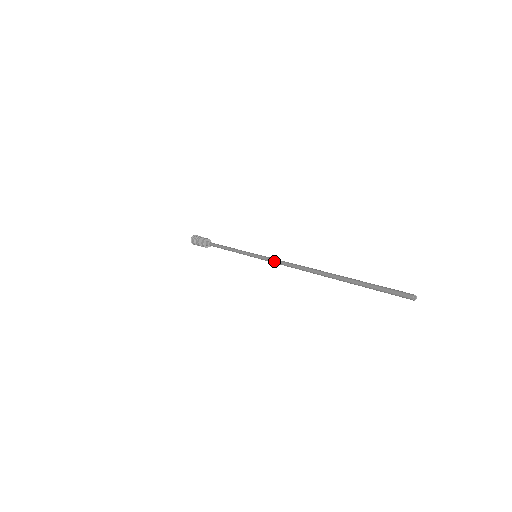
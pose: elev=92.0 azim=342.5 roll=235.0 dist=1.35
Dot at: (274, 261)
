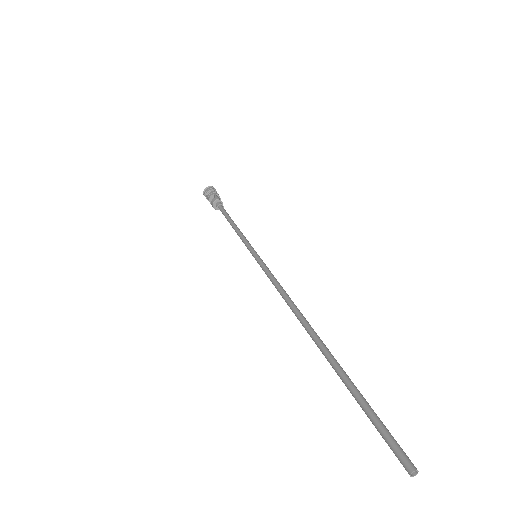
Dot at: occluded
